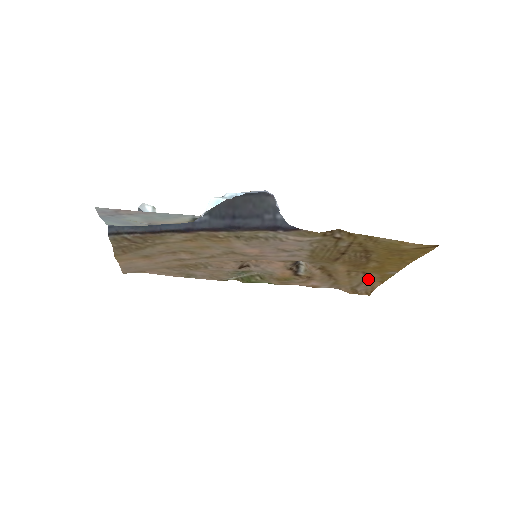
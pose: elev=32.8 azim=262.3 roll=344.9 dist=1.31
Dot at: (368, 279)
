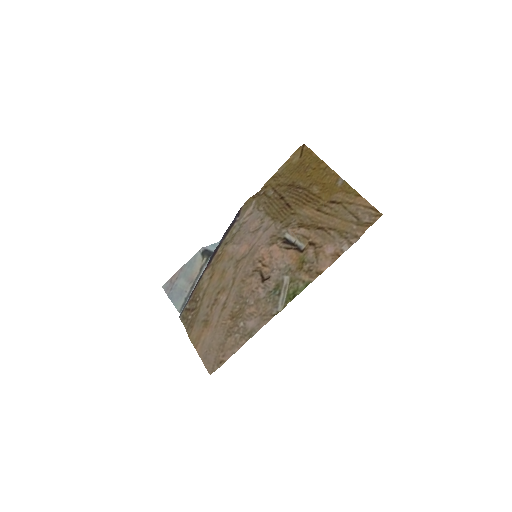
Dot at: (346, 204)
